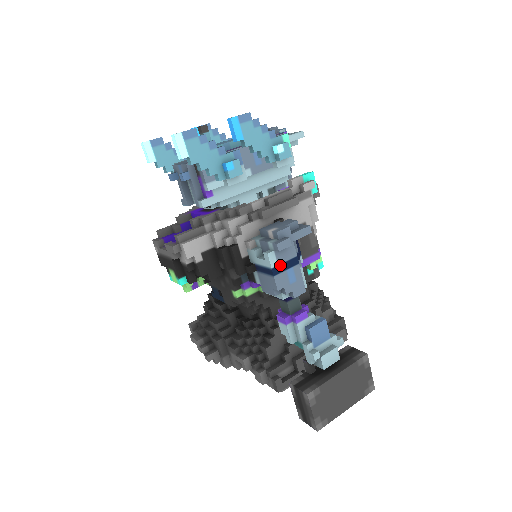
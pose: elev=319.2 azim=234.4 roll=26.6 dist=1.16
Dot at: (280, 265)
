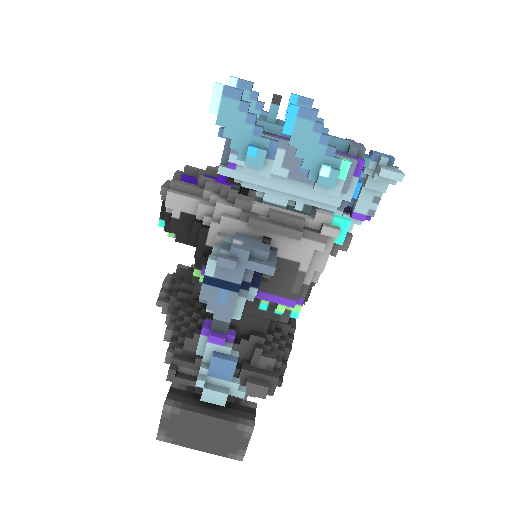
Dot at: (216, 279)
